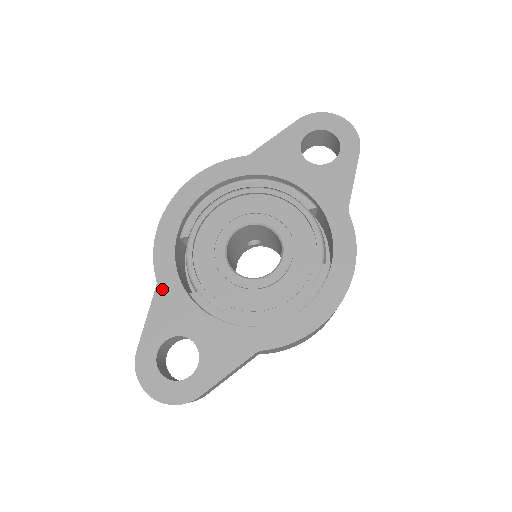
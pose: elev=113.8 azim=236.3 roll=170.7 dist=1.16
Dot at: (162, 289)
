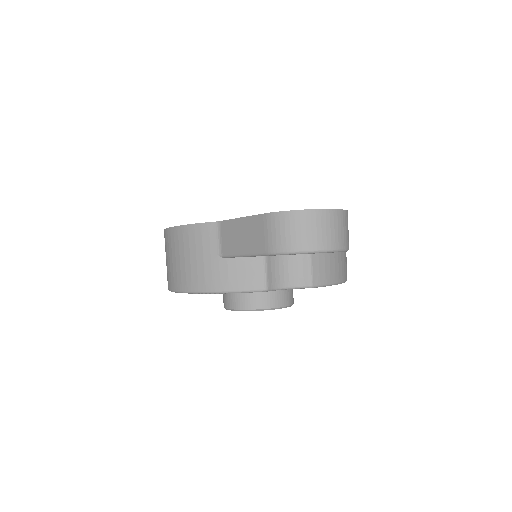
Dot at: occluded
